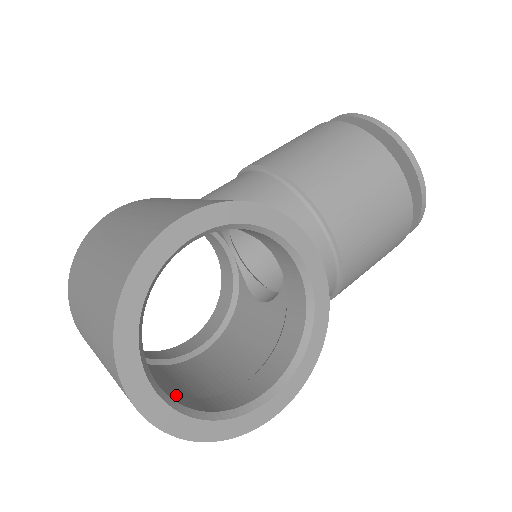
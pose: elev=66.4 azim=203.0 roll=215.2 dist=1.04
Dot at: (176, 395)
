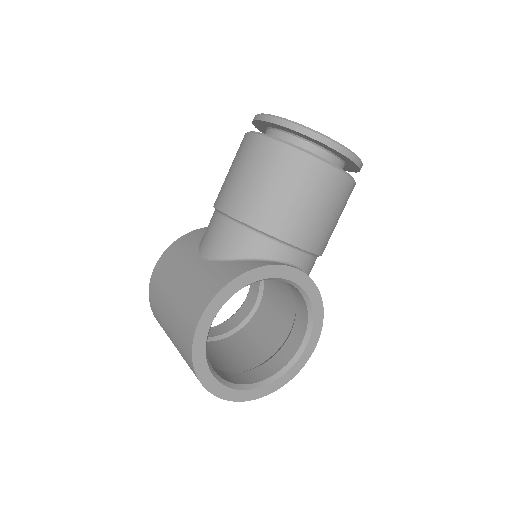
Dot at: (252, 371)
